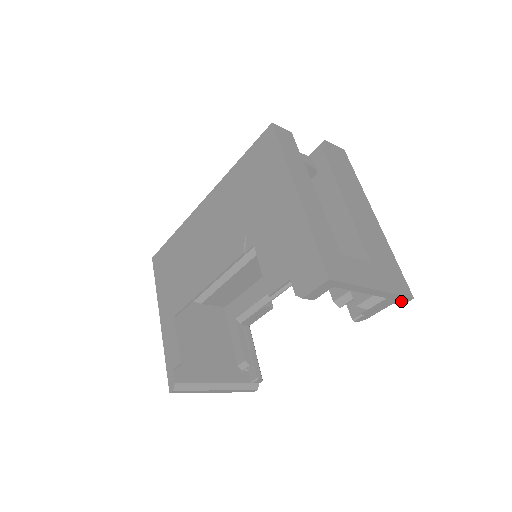
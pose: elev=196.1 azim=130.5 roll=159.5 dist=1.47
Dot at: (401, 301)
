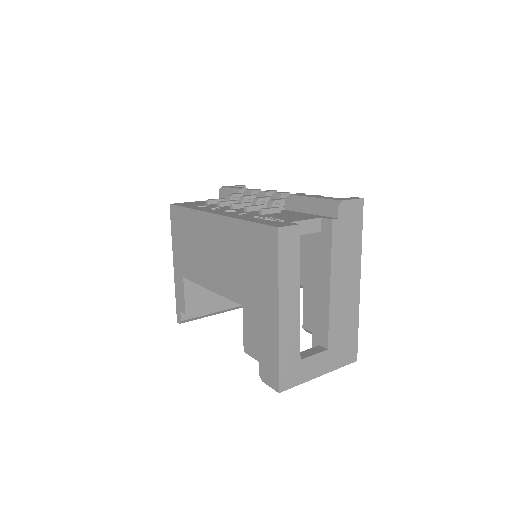
Dot at: occluded
